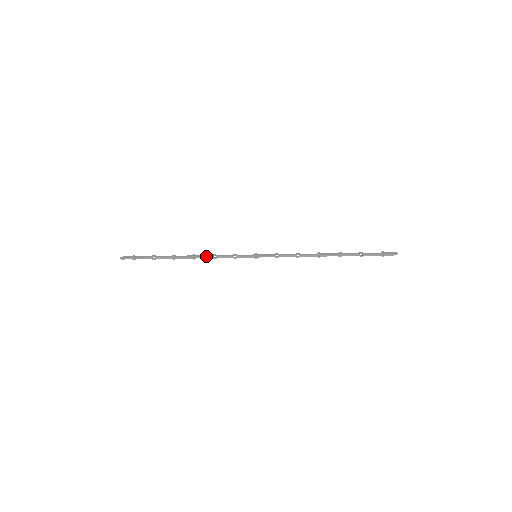
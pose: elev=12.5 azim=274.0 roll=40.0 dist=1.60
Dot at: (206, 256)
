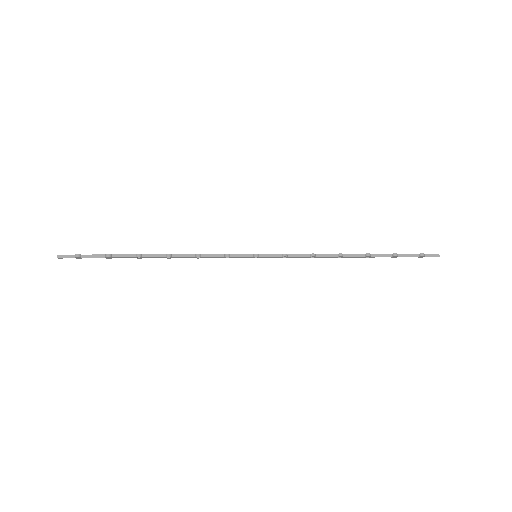
Dot at: (186, 257)
